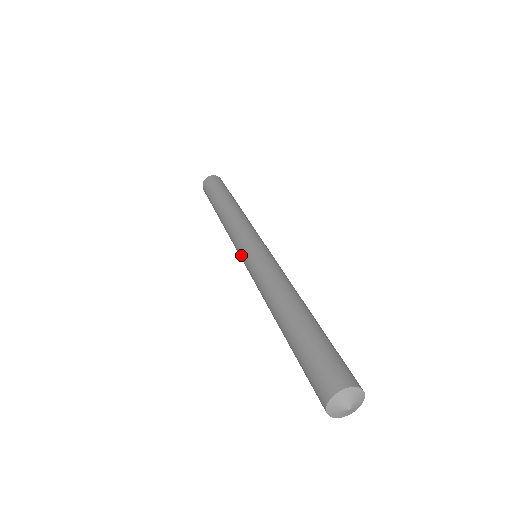
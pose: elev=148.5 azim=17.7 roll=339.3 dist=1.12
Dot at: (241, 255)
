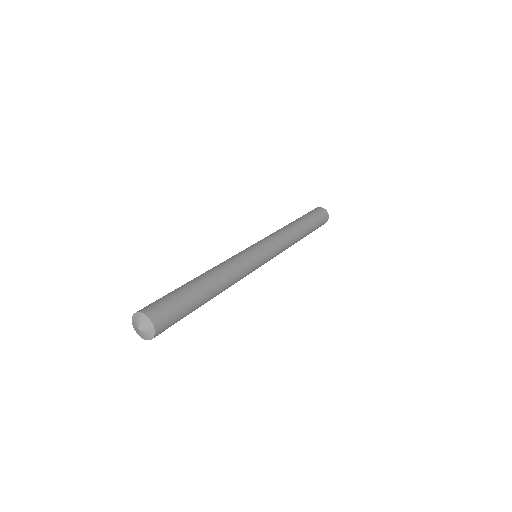
Dot at: occluded
